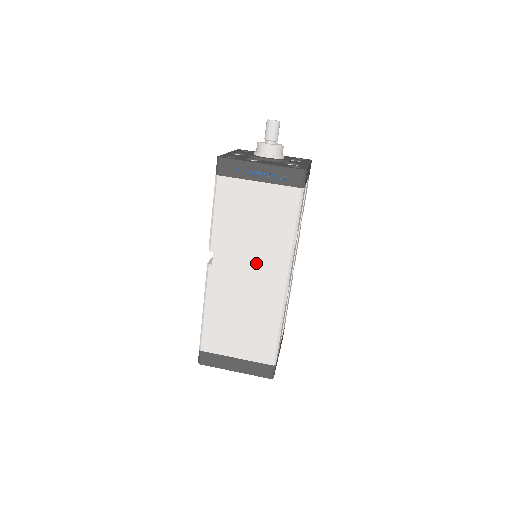
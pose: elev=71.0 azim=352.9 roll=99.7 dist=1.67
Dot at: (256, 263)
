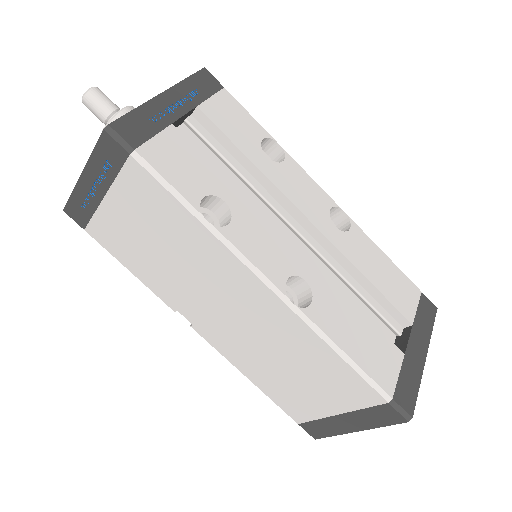
Dot at: (215, 289)
